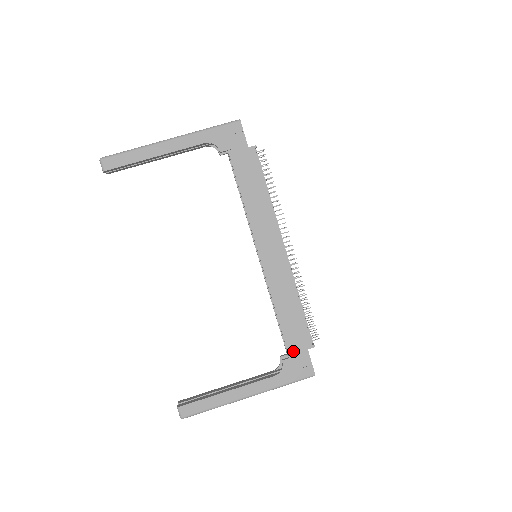
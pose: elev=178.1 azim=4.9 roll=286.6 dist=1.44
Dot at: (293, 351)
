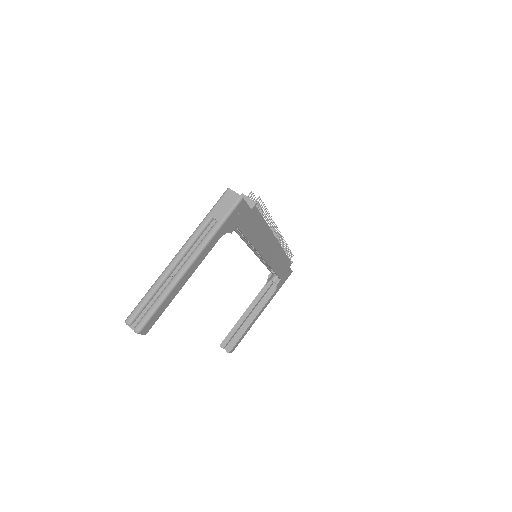
Dot at: (282, 275)
